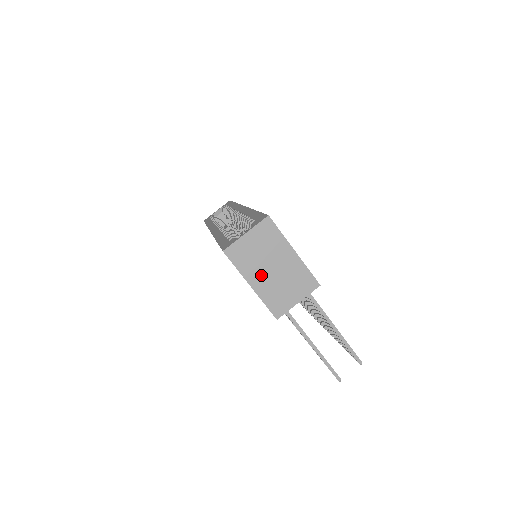
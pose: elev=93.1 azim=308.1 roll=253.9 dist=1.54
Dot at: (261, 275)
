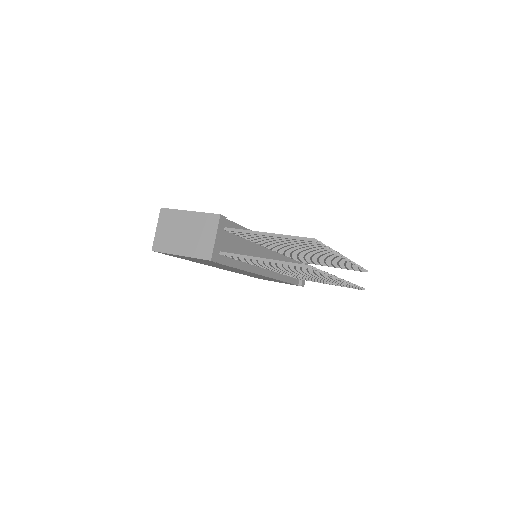
Dot at: (181, 243)
